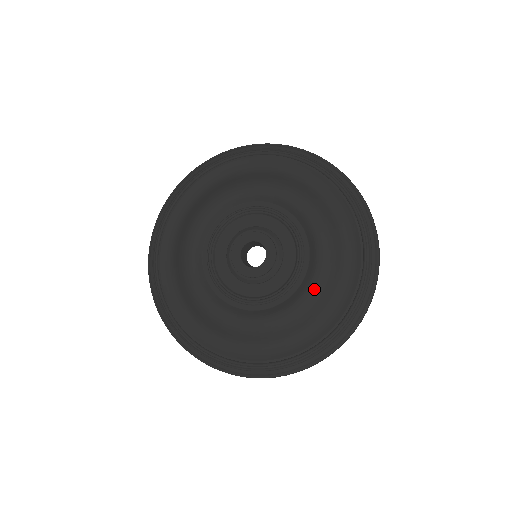
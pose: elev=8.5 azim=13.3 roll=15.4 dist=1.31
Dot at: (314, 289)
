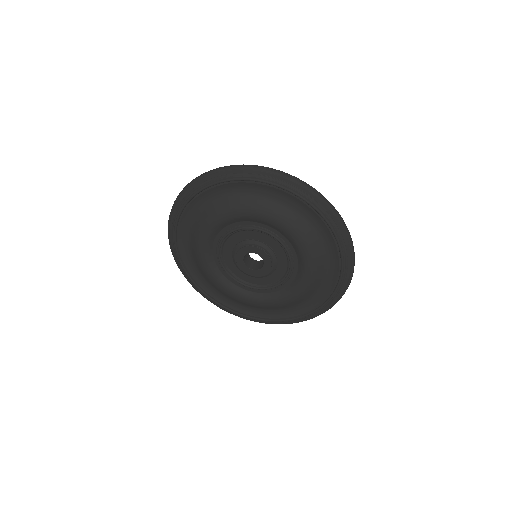
Dot at: (262, 303)
